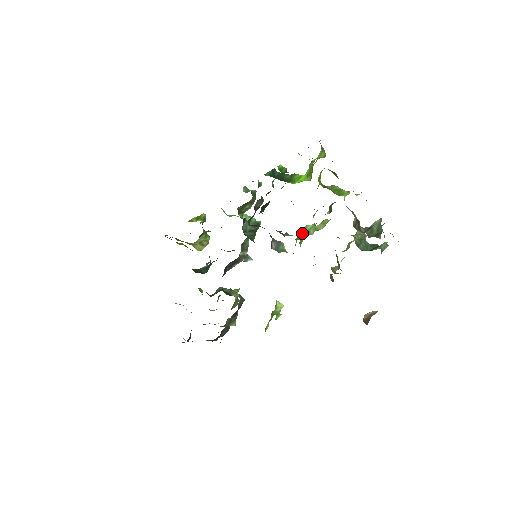
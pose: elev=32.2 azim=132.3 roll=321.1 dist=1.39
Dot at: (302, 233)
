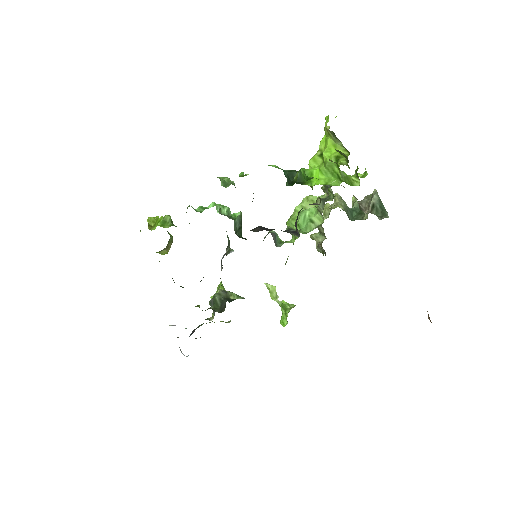
Dot at: (303, 222)
